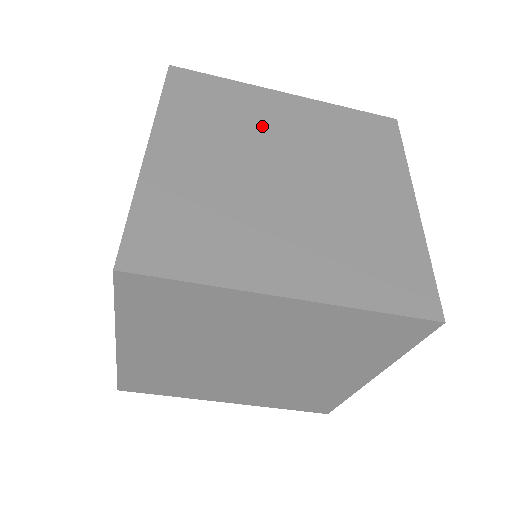
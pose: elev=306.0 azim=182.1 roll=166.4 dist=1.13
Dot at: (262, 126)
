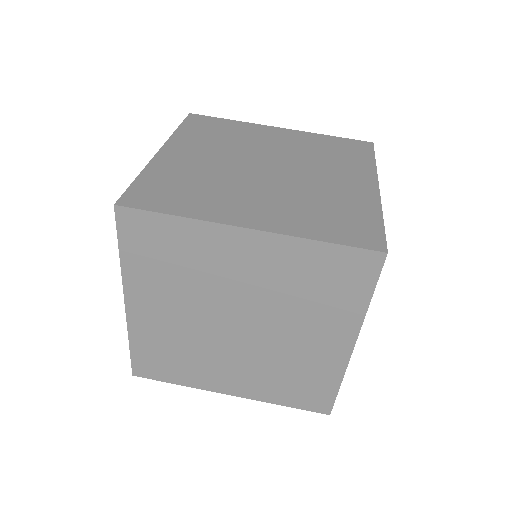
Dot at: (253, 143)
